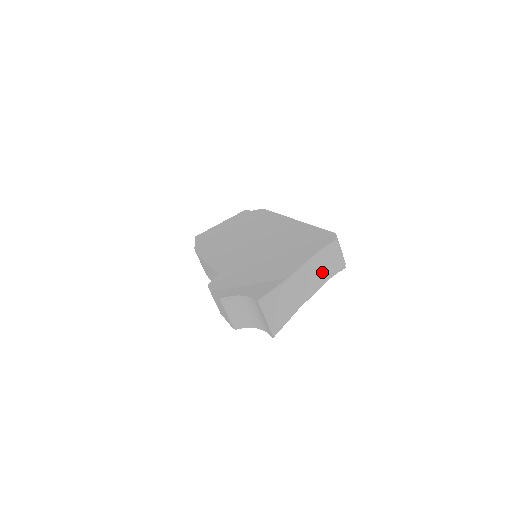
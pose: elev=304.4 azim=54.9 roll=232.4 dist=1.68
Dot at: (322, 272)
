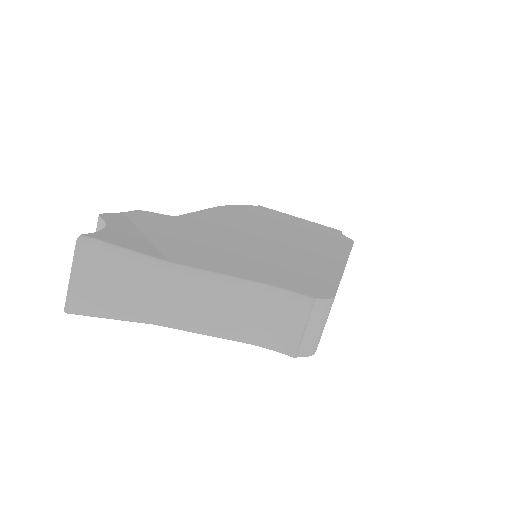
Dot at: (245, 319)
